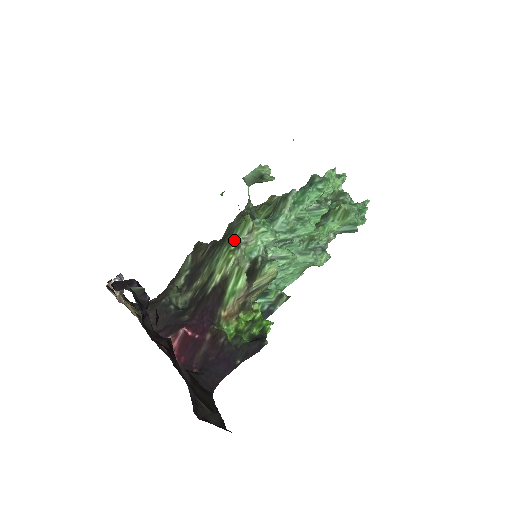
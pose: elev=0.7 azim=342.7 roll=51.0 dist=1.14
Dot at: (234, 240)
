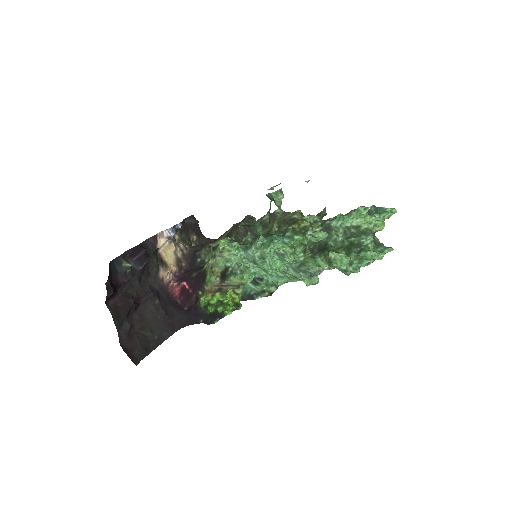
Dot at: (216, 250)
